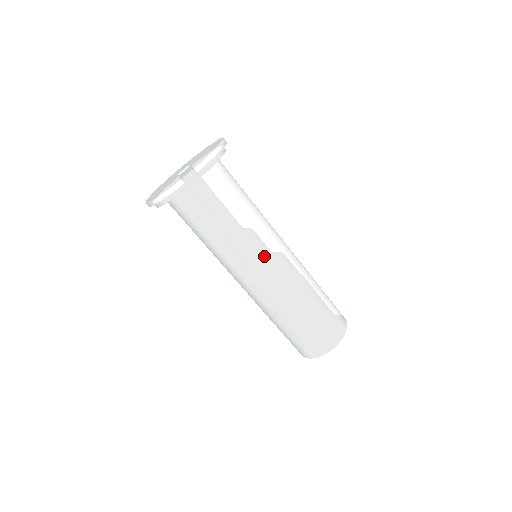
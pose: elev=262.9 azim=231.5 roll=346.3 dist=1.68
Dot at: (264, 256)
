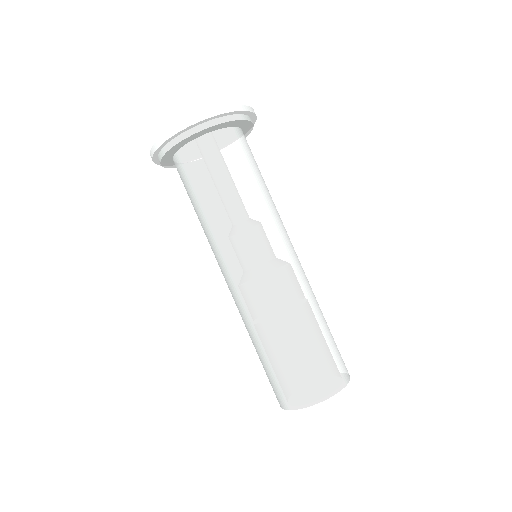
Dot at: (261, 245)
